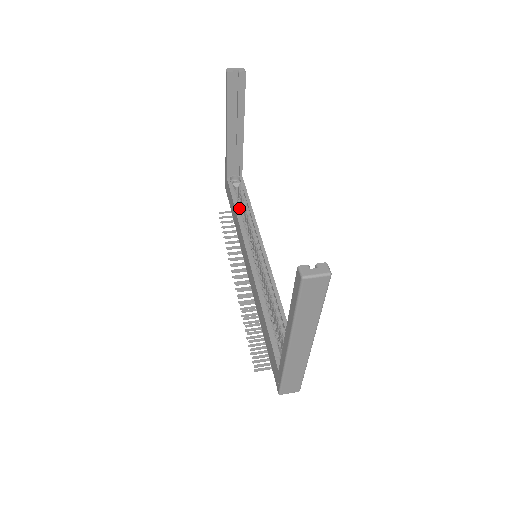
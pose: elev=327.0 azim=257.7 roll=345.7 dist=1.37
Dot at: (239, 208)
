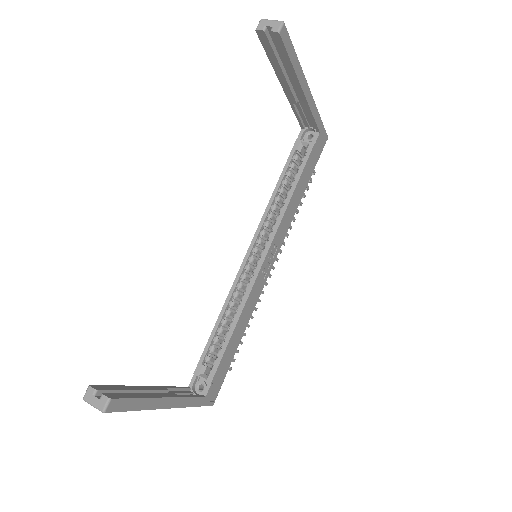
Dot at: (283, 182)
